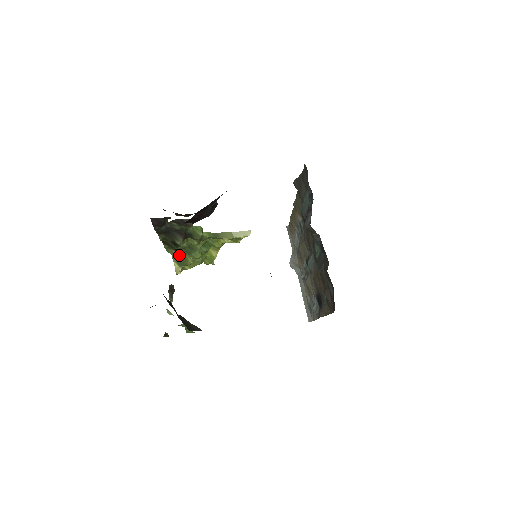
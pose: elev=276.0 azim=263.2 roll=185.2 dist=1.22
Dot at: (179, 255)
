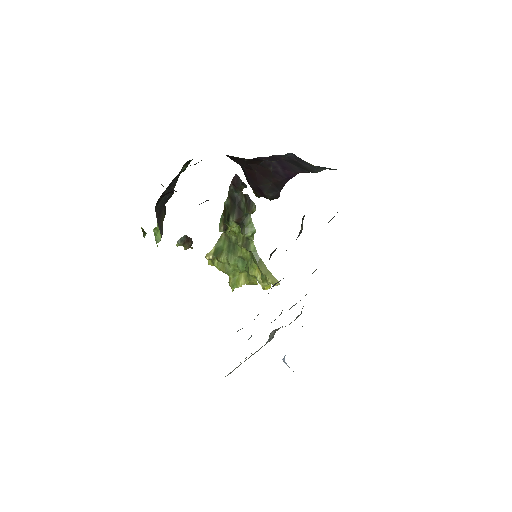
Dot at: (223, 245)
